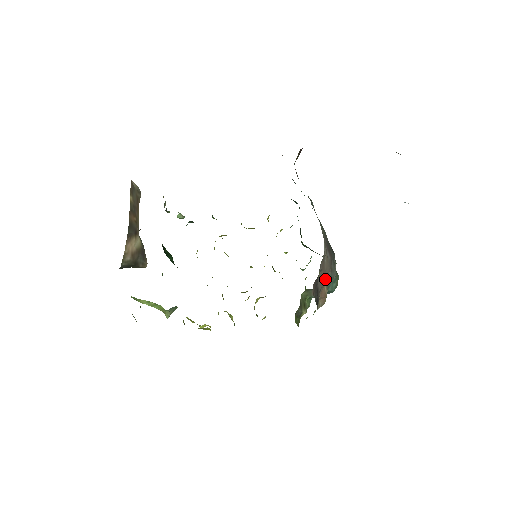
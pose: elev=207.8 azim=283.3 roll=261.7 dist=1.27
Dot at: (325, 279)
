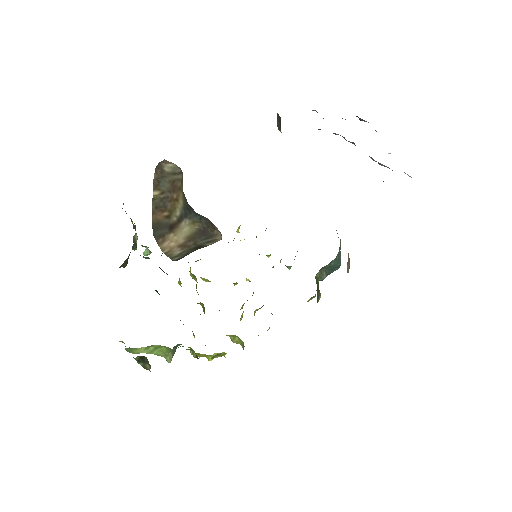
Dot at: occluded
